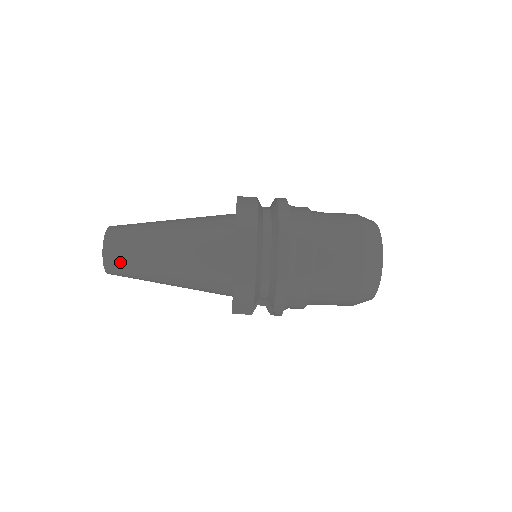
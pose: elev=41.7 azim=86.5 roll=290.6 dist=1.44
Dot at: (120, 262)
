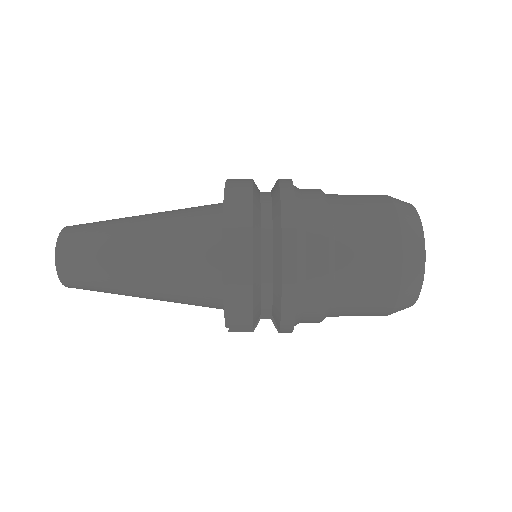
Dot at: (79, 276)
